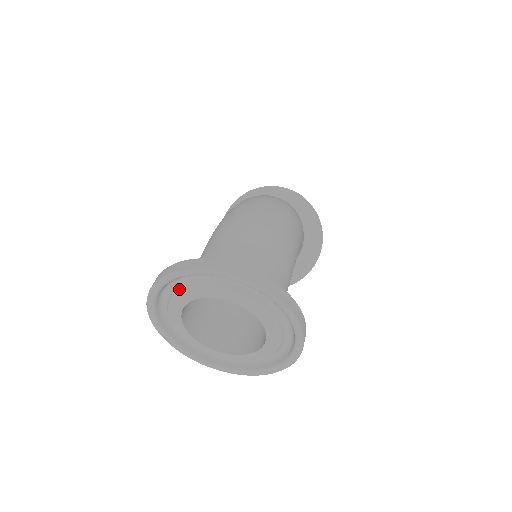
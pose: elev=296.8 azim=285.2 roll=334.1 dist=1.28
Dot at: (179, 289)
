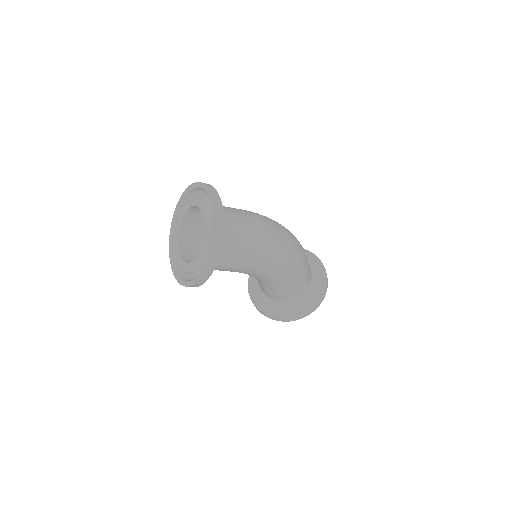
Dot at: (197, 196)
